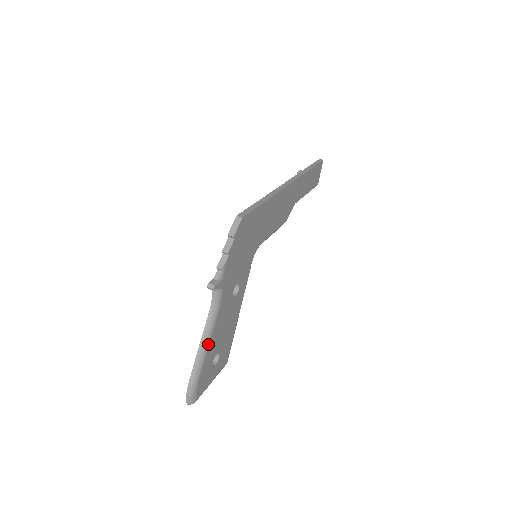
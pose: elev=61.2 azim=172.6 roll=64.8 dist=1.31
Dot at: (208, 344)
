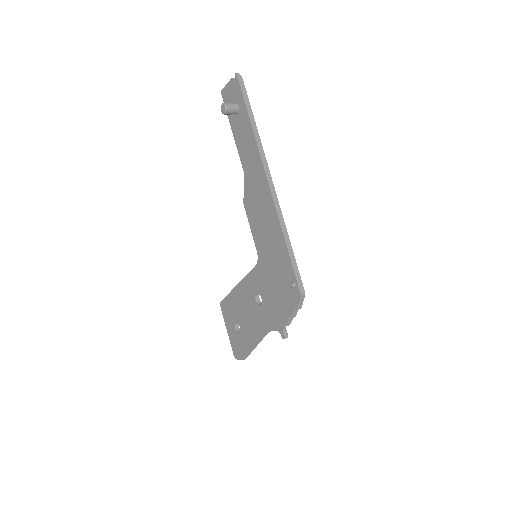
Dot at: occluded
